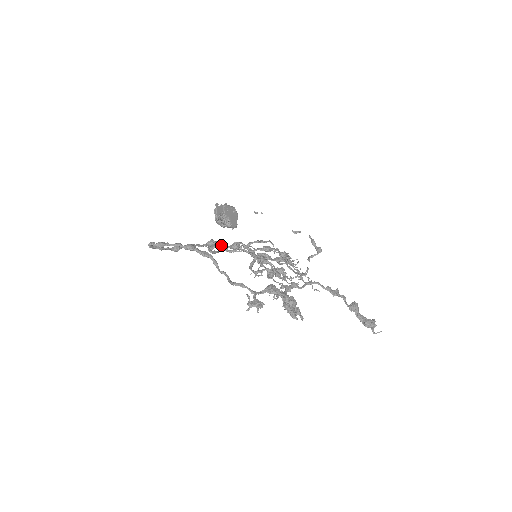
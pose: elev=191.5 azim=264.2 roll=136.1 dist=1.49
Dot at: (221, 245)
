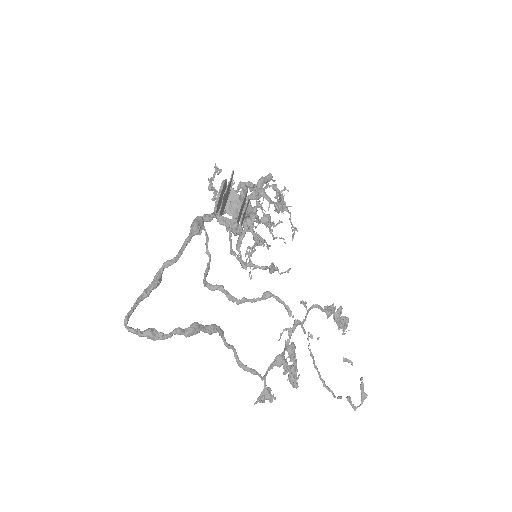
Dot at: (205, 219)
